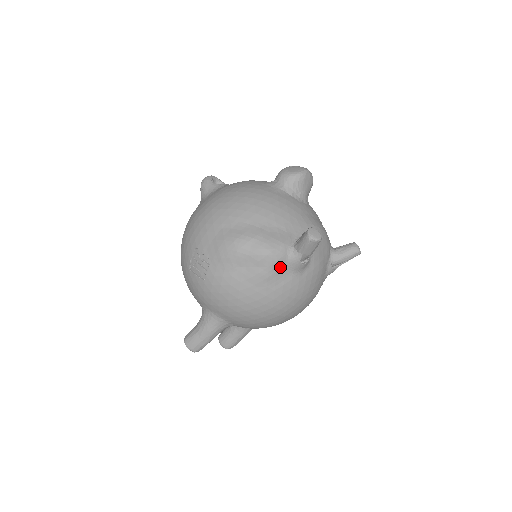
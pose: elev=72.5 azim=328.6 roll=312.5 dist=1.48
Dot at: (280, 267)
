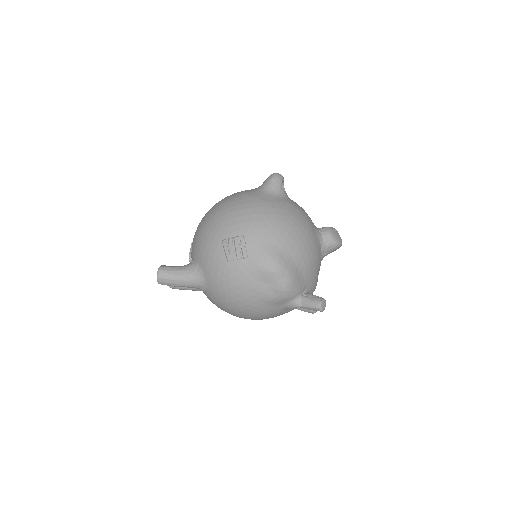
Dot at: (283, 301)
